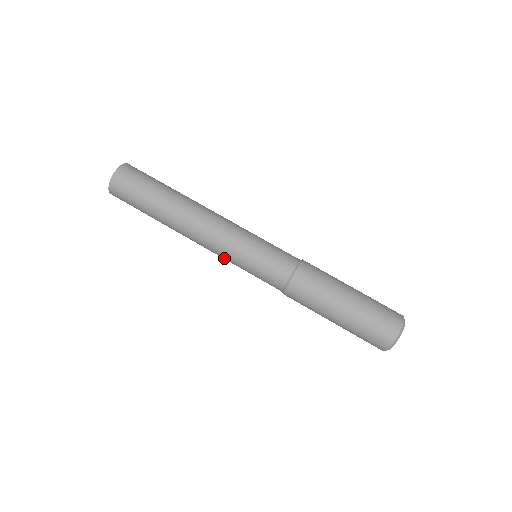
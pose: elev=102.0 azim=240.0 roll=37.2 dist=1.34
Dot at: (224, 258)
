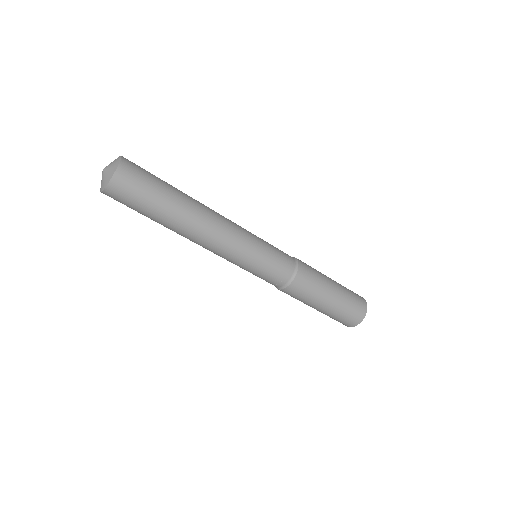
Dot at: occluded
